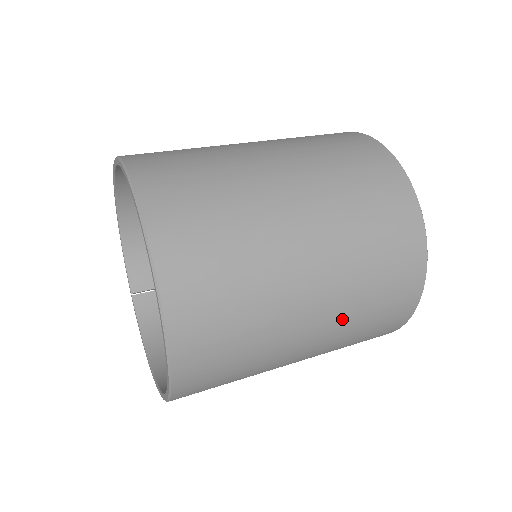
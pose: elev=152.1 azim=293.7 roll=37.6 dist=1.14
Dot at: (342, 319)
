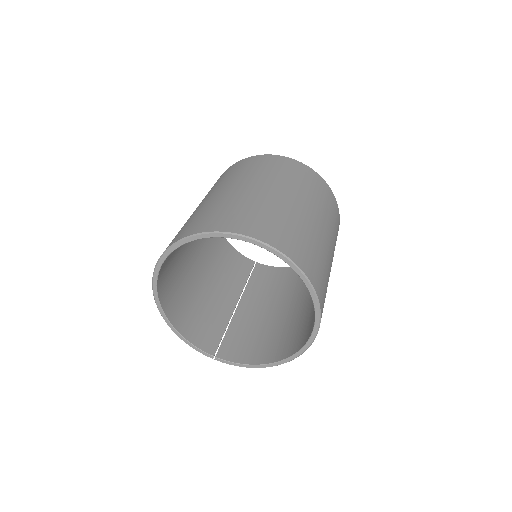
Dot at: (328, 224)
